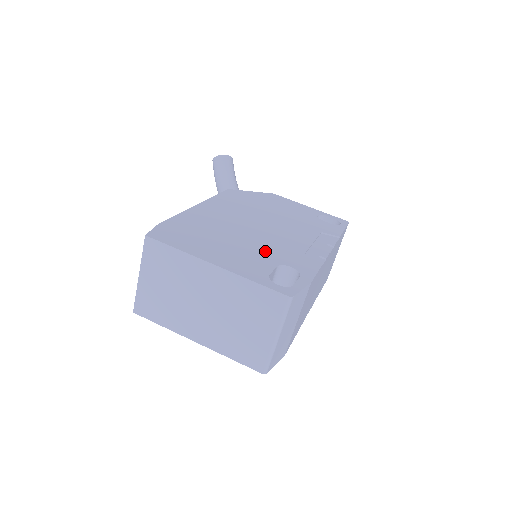
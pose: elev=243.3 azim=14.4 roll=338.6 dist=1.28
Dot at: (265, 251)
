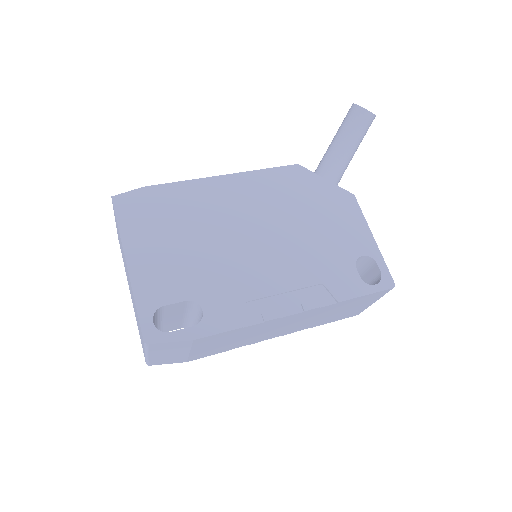
Dot at: (204, 275)
